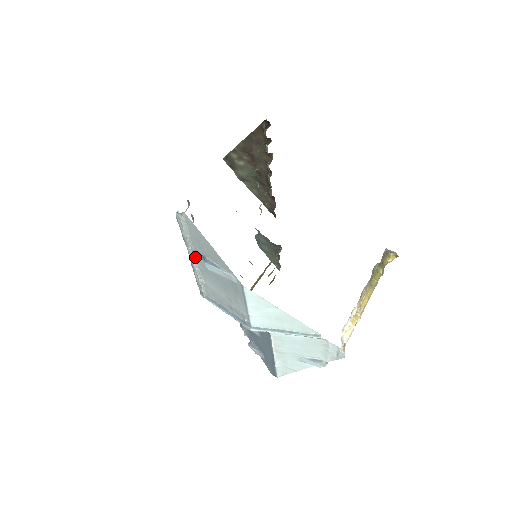
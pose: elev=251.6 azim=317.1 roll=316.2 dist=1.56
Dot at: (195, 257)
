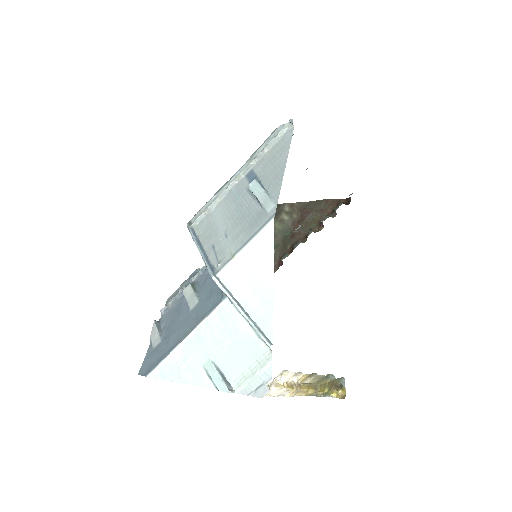
Dot at: (242, 176)
